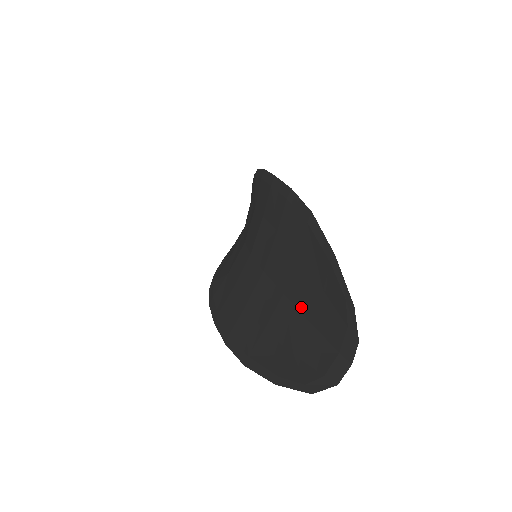
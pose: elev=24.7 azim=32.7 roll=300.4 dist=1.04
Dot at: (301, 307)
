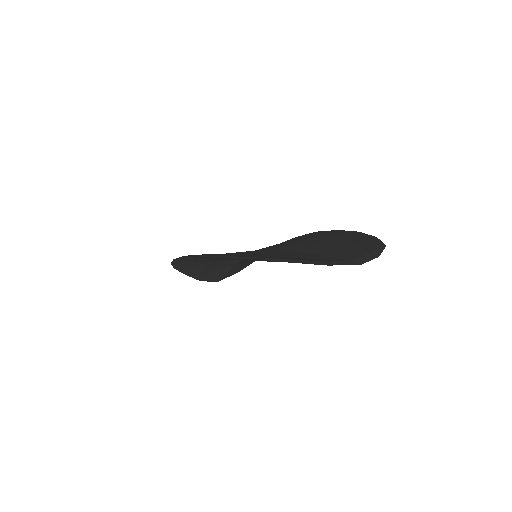
Dot at: (315, 252)
